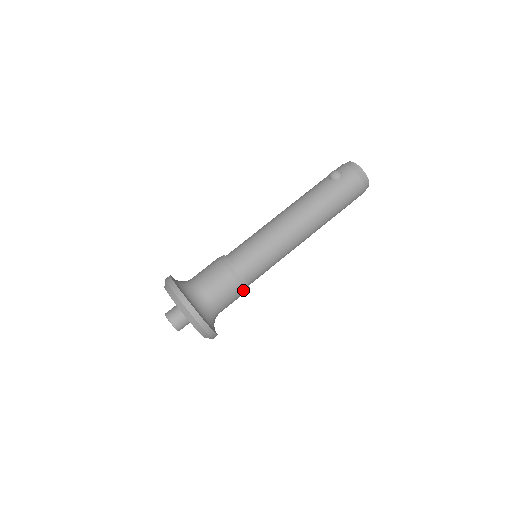
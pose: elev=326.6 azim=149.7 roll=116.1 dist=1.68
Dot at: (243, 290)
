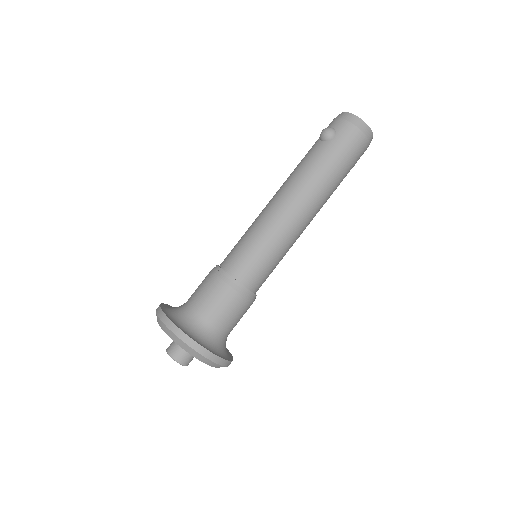
Dot at: (248, 301)
